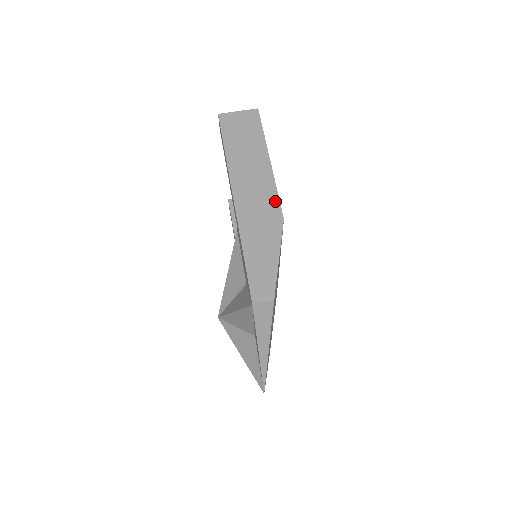
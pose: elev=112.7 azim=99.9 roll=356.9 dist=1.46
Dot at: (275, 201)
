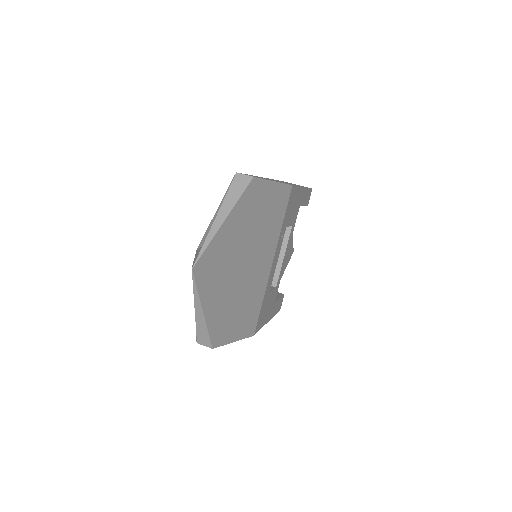
Dot at: occluded
